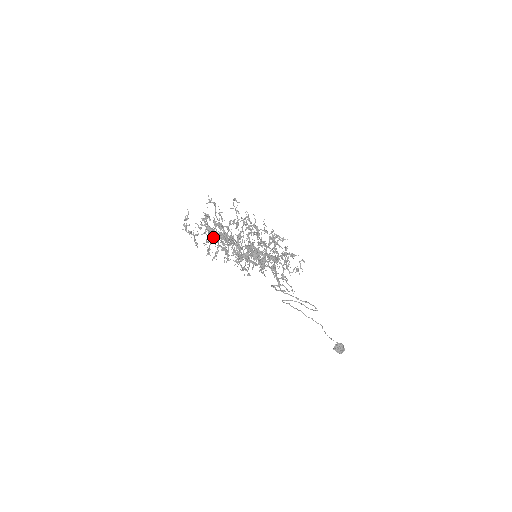
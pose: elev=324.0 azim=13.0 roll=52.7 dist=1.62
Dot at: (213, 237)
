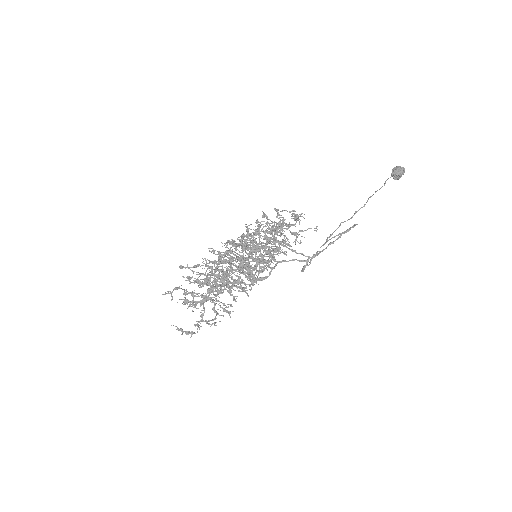
Dot at: occluded
